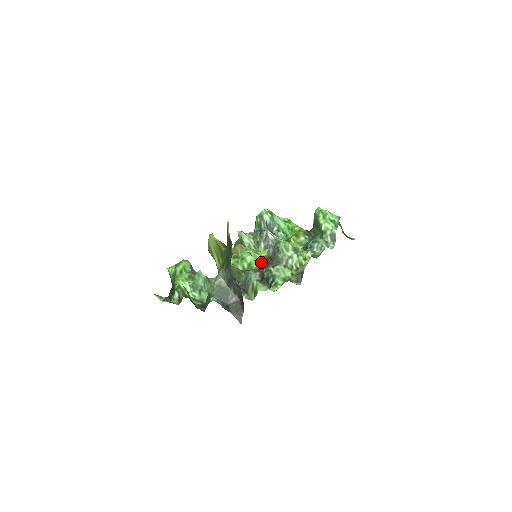
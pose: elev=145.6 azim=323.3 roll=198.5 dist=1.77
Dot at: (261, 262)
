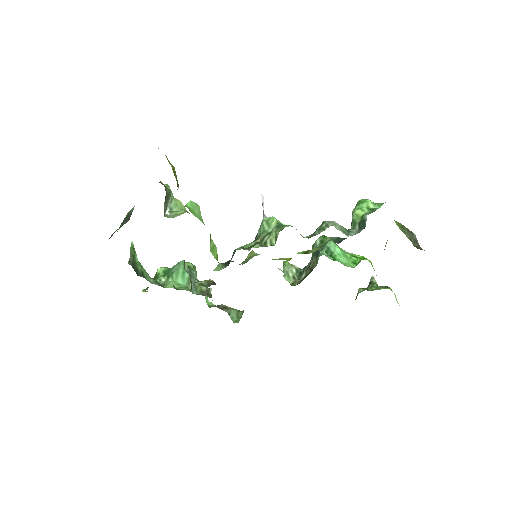
Dot at: occluded
